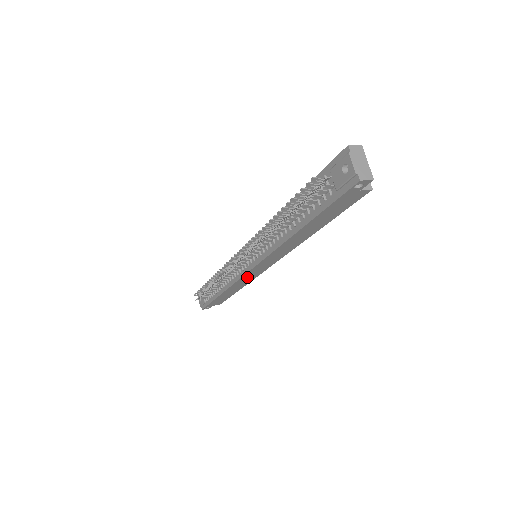
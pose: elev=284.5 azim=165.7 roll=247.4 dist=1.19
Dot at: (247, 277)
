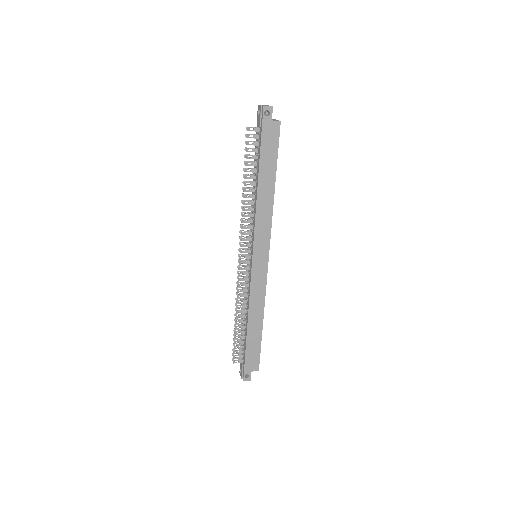
Dot at: (256, 284)
